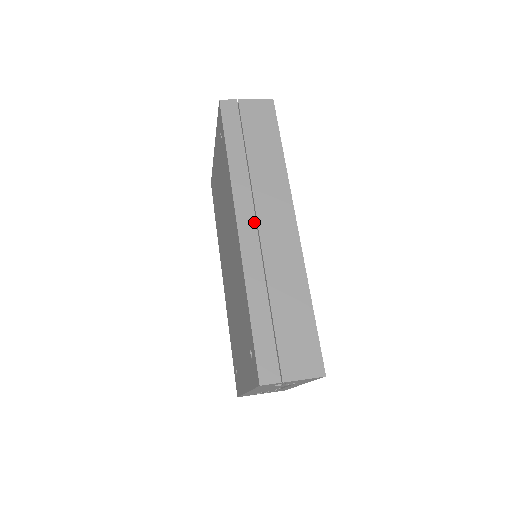
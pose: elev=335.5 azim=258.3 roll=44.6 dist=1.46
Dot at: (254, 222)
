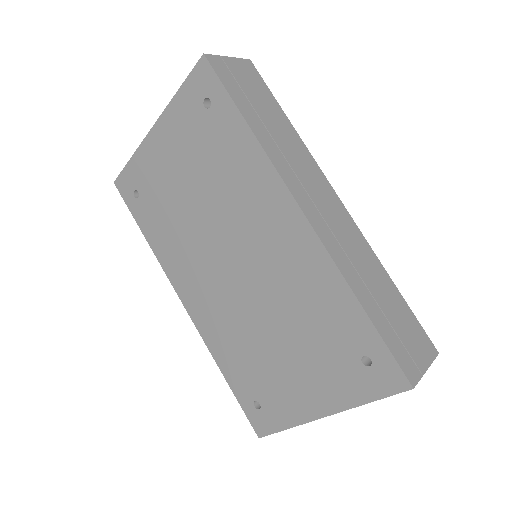
Dot at: (312, 204)
